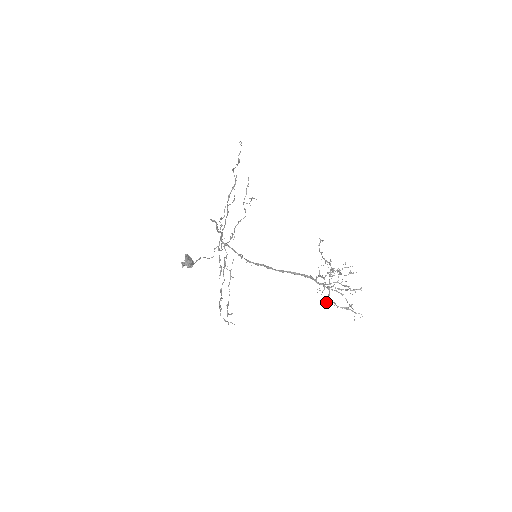
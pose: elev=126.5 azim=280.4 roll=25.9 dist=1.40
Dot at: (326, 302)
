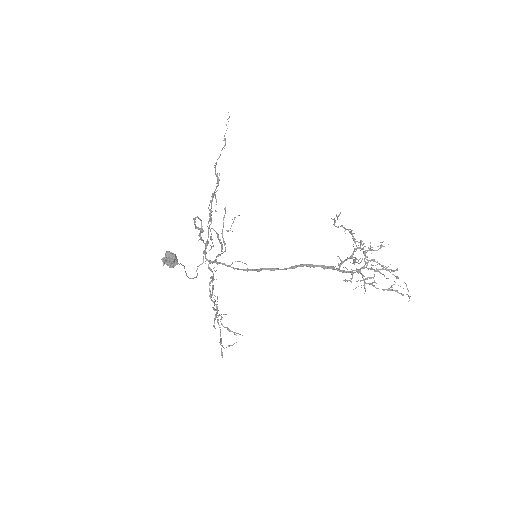
Dot at: (361, 285)
